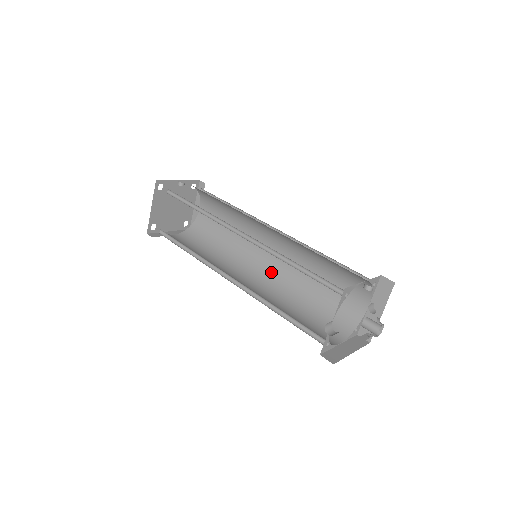
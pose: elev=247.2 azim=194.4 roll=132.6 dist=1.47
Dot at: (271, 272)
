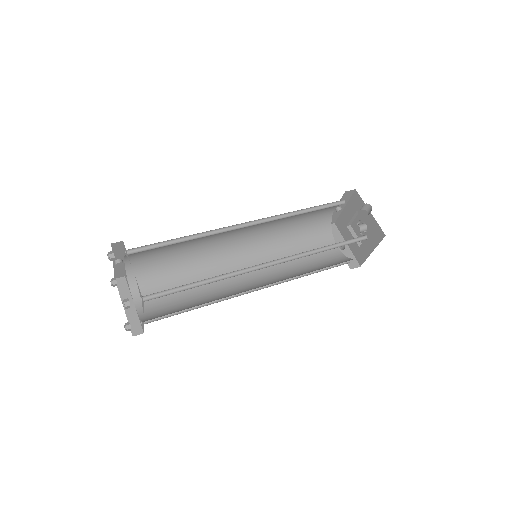
Dot at: (264, 282)
